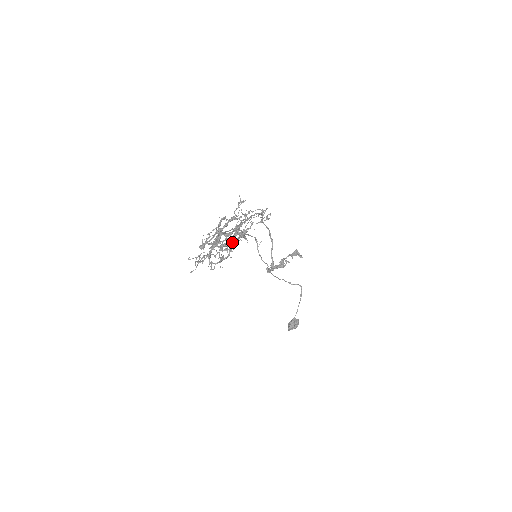
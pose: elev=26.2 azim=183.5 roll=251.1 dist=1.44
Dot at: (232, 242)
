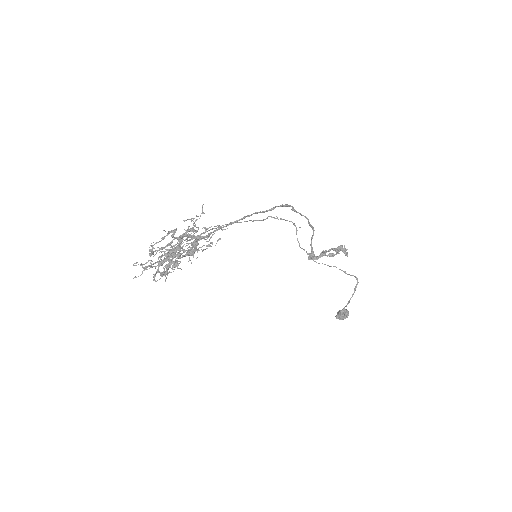
Dot at: (170, 262)
